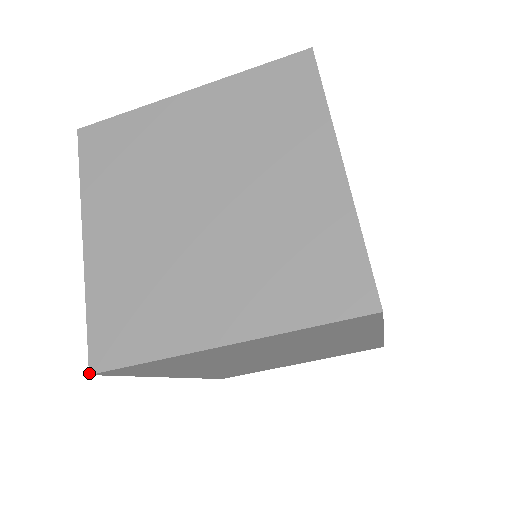
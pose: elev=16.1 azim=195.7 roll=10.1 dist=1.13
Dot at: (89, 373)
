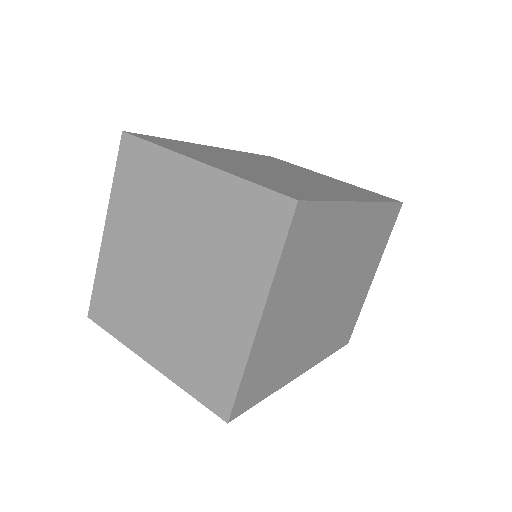
Dot at: (88, 316)
